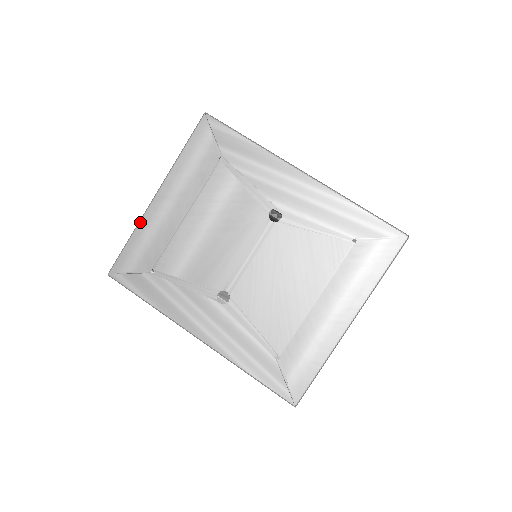
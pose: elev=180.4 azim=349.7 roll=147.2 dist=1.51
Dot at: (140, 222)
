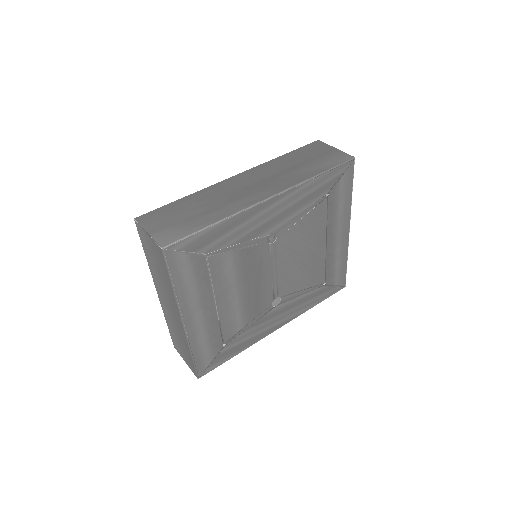
Dot at: (189, 343)
